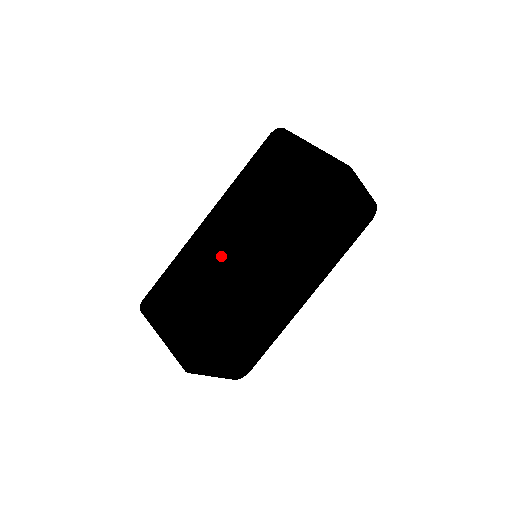
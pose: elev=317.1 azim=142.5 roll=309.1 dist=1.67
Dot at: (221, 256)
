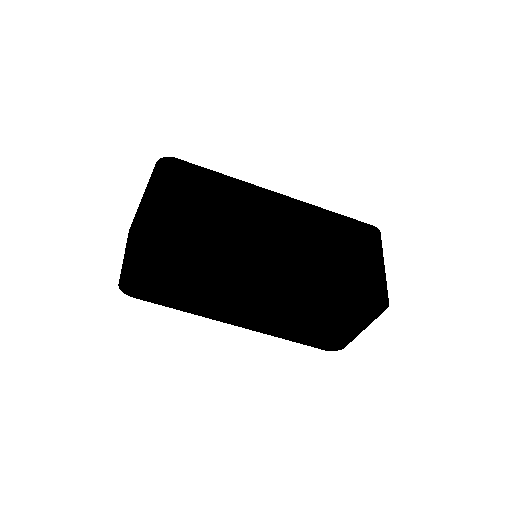
Dot at: (259, 221)
